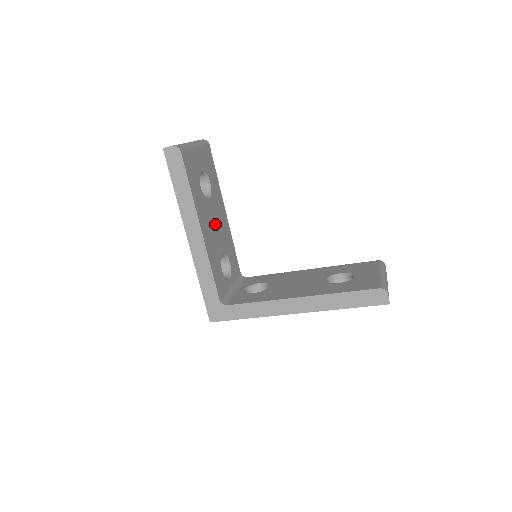
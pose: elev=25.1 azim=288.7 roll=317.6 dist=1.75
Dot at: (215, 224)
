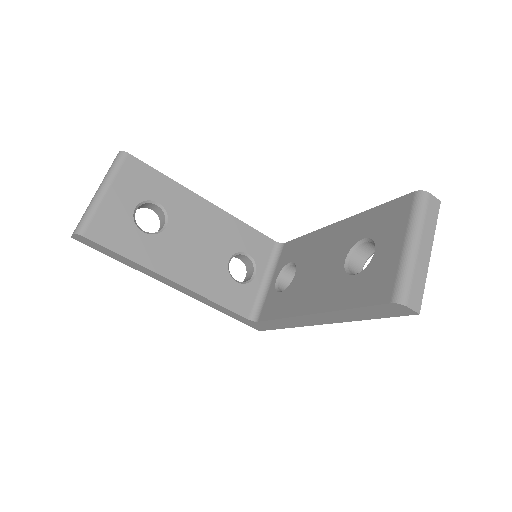
Dot at: (195, 242)
